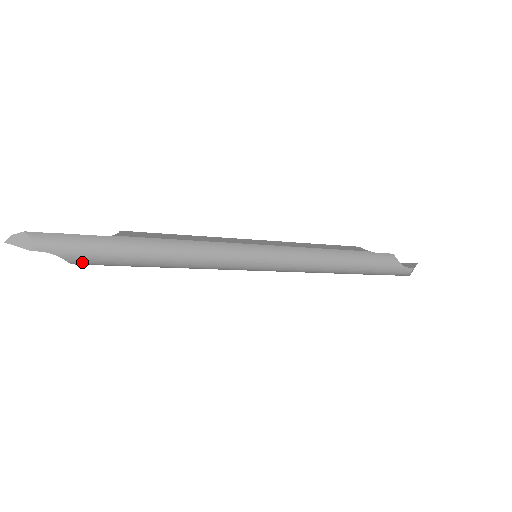
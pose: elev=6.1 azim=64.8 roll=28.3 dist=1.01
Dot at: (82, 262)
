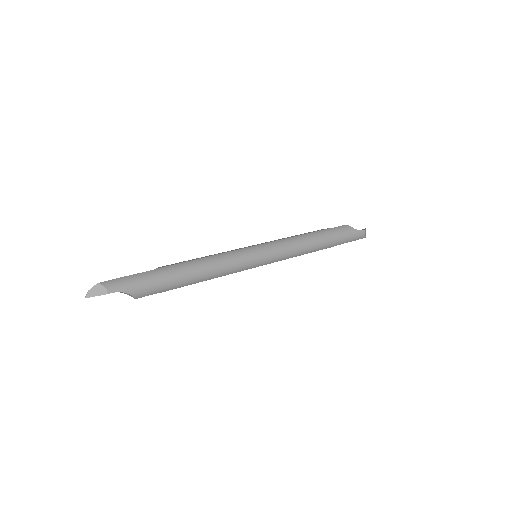
Dot at: (143, 294)
